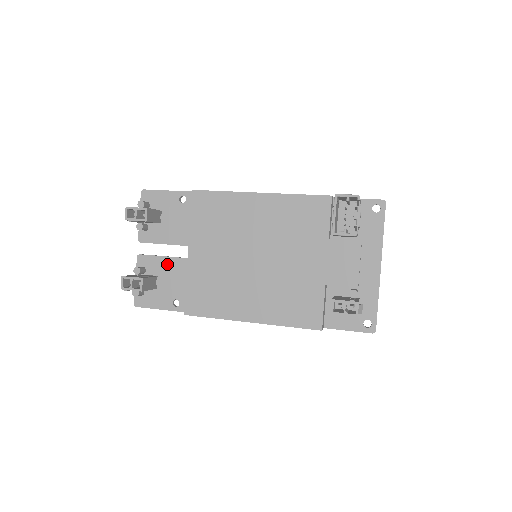
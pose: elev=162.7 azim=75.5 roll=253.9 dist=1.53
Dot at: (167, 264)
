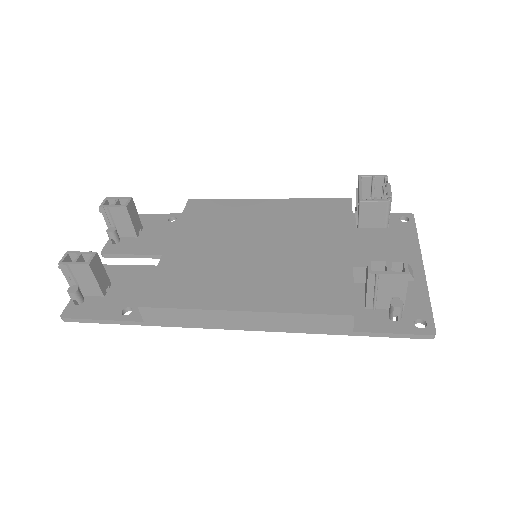
Dot at: (130, 272)
